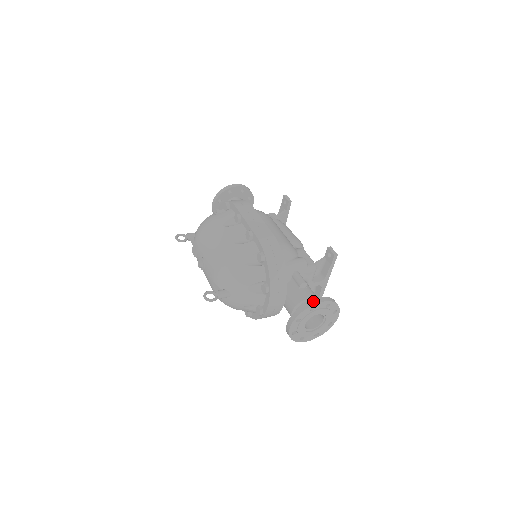
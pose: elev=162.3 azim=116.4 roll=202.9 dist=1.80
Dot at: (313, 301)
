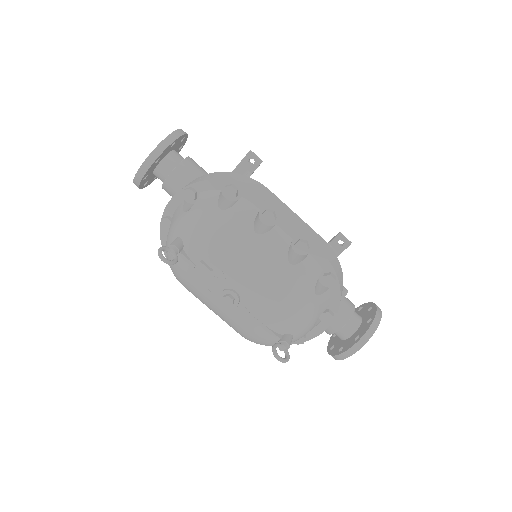
Dot at: (377, 317)
